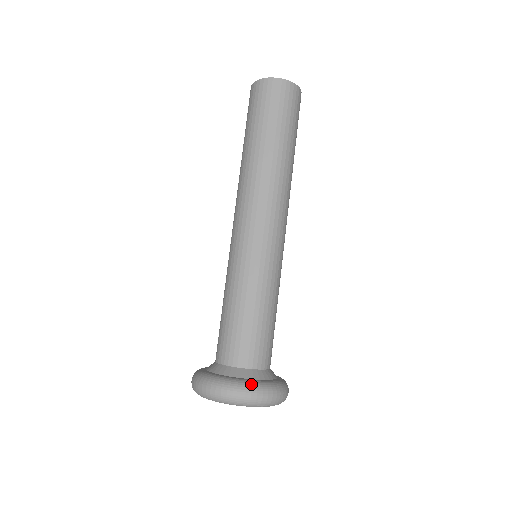
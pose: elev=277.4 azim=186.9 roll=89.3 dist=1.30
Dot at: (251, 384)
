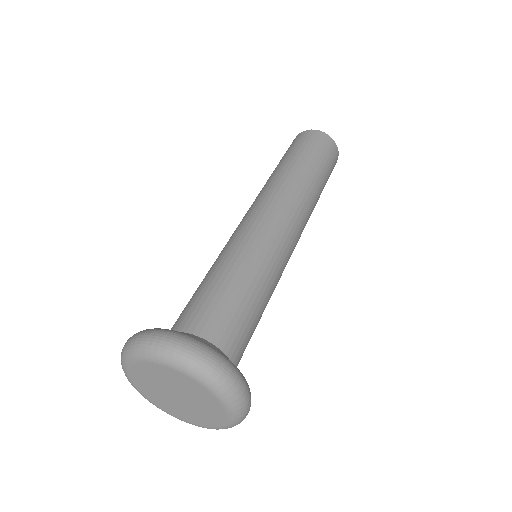
Dot at: (193, 337)
